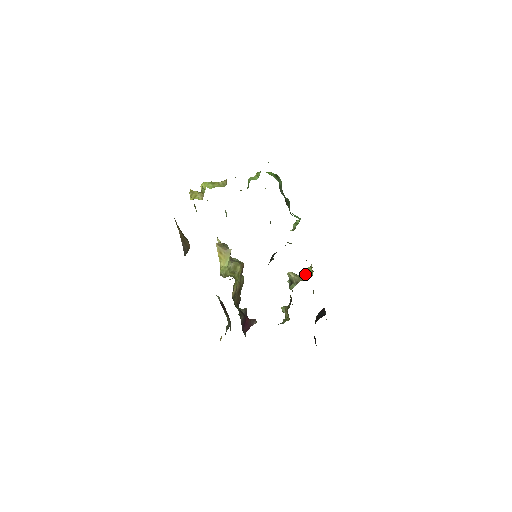
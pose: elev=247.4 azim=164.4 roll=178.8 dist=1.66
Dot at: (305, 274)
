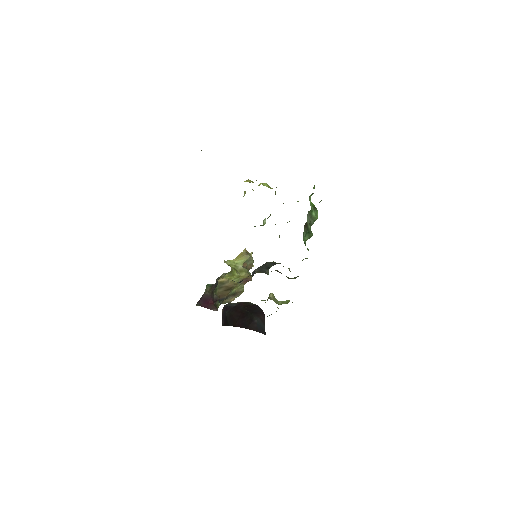
Dot at: (281, 301)
